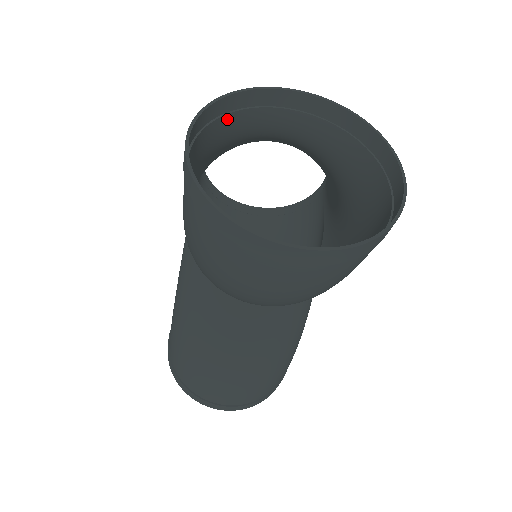
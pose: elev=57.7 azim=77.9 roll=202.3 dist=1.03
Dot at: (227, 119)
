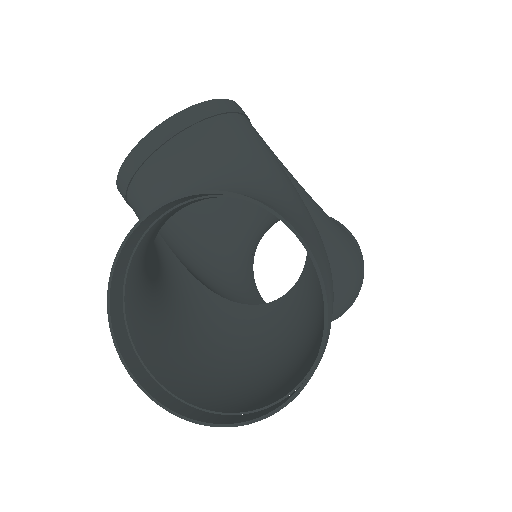
Dot at: (129, 287)
